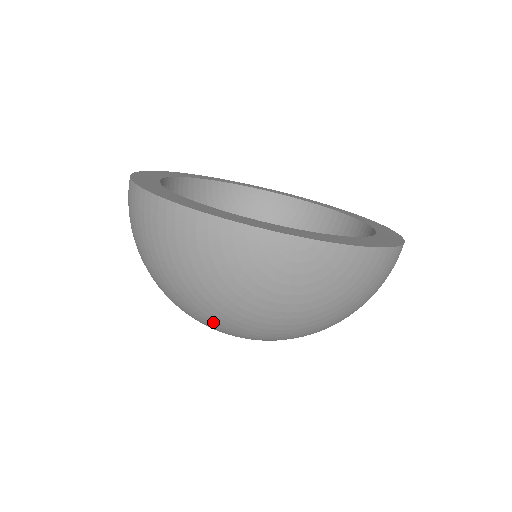
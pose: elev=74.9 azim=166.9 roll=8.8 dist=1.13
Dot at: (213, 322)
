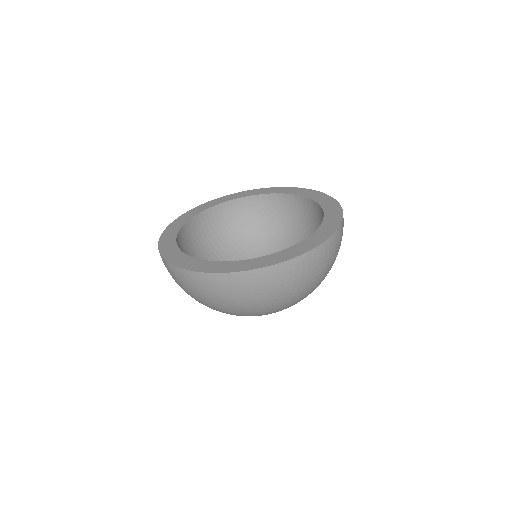
Dot at: occluded
